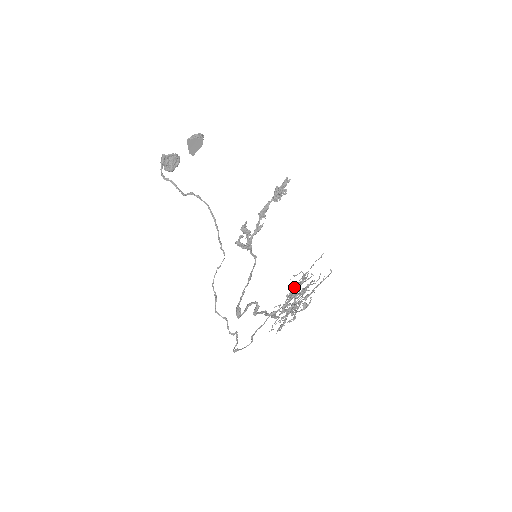
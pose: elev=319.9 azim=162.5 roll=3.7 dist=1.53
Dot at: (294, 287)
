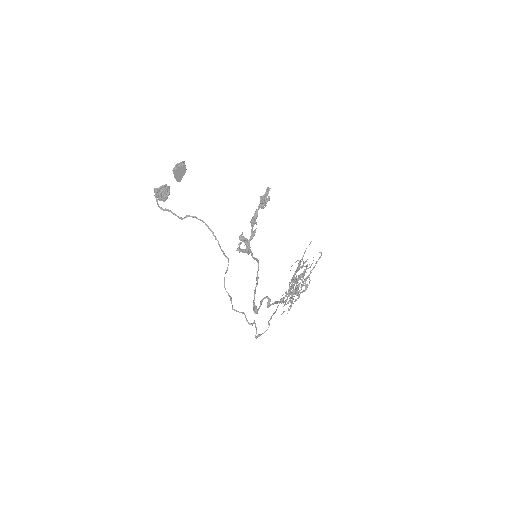
Dot at: (294, 274)
